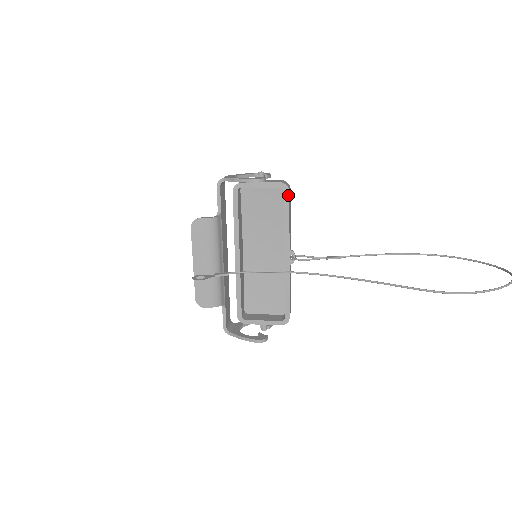
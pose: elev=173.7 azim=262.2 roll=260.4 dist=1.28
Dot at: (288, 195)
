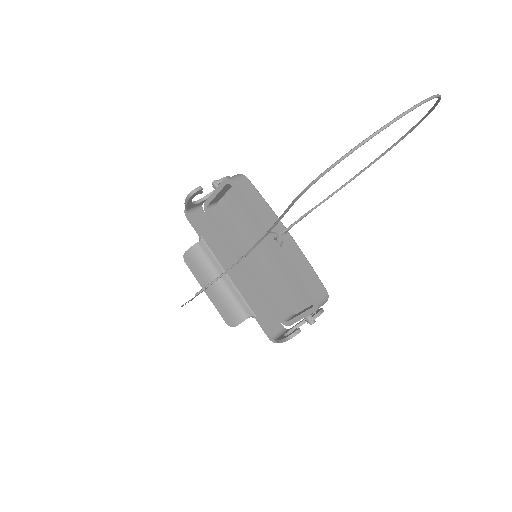
Dot at: (235, 186)
